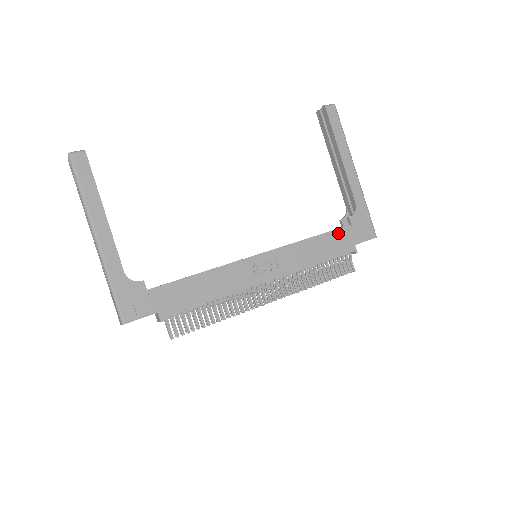
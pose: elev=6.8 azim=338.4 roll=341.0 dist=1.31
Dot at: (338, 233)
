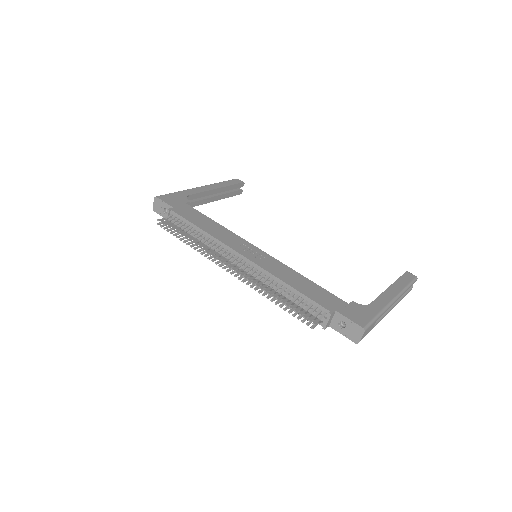
Dot at: (330, 295)
